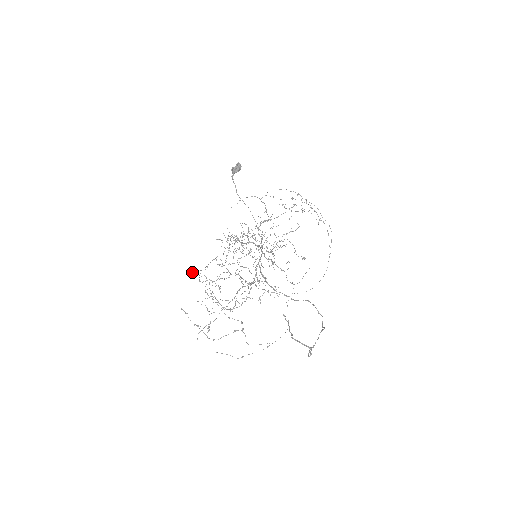
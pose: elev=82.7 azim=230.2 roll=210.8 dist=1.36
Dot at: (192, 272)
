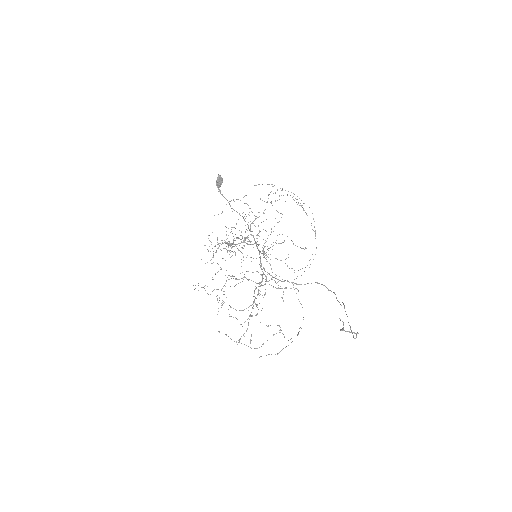
Dot at: occluded
